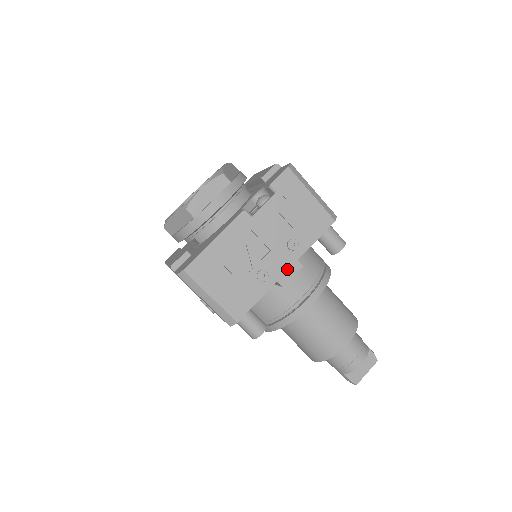
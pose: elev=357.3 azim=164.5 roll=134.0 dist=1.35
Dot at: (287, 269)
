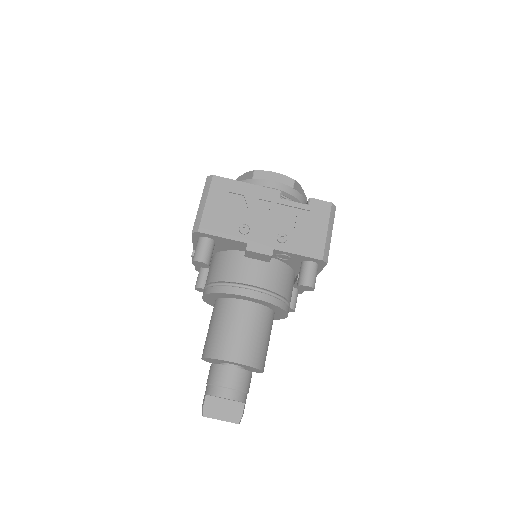
Dot at: (262, 245)
